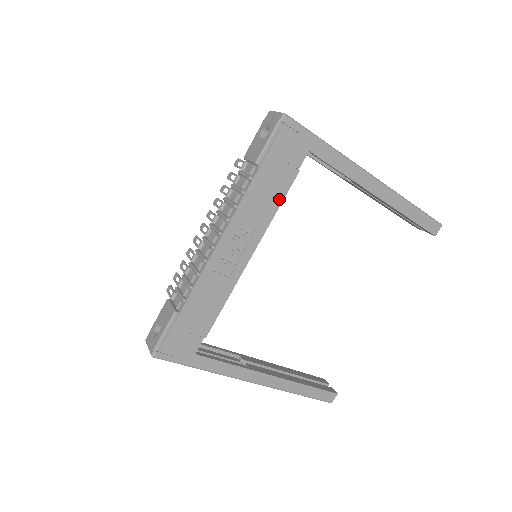
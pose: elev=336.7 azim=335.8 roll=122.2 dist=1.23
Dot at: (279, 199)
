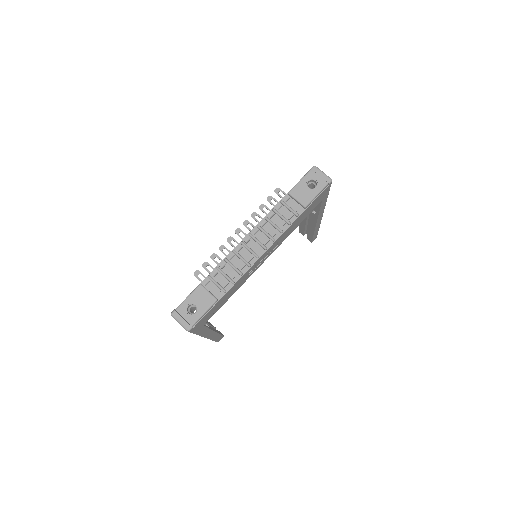
Dot at: (296, 227)
